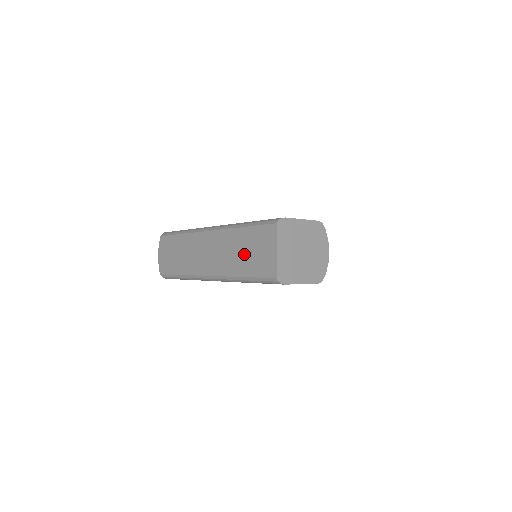
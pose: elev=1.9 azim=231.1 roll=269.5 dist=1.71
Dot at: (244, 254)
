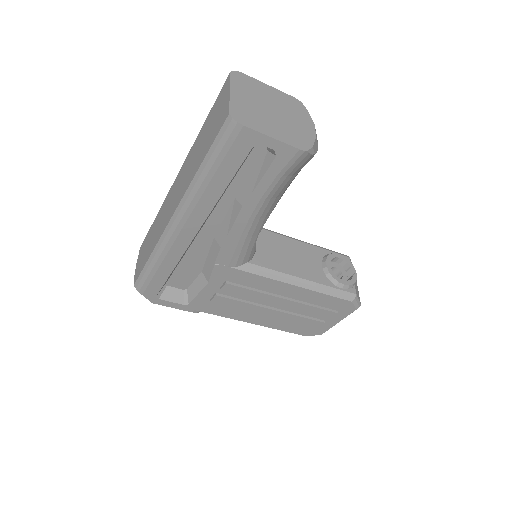
Dot at: (202, 144)
